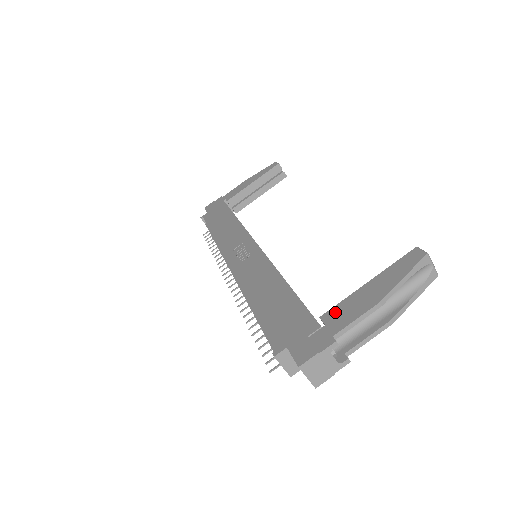
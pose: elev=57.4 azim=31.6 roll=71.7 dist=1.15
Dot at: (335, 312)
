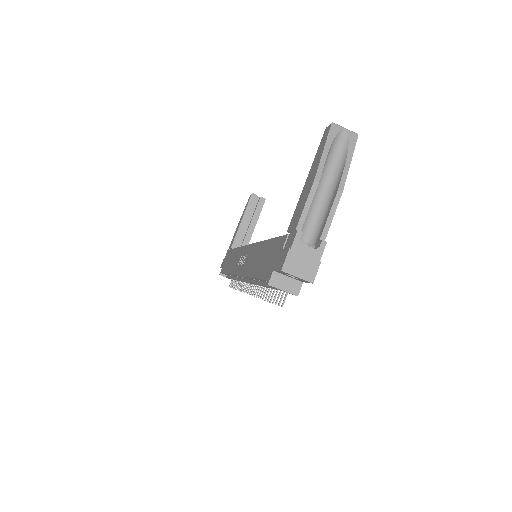
Dot at: (293, 217)
